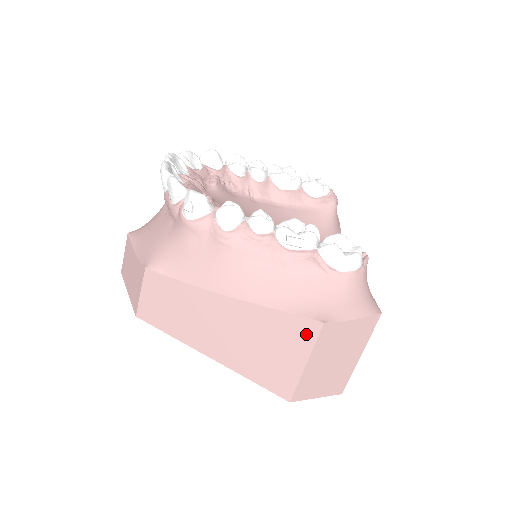
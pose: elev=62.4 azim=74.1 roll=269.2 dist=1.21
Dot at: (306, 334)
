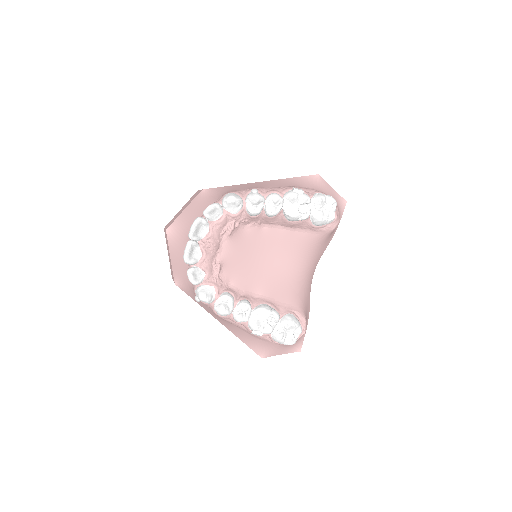
Dot at: occluded
